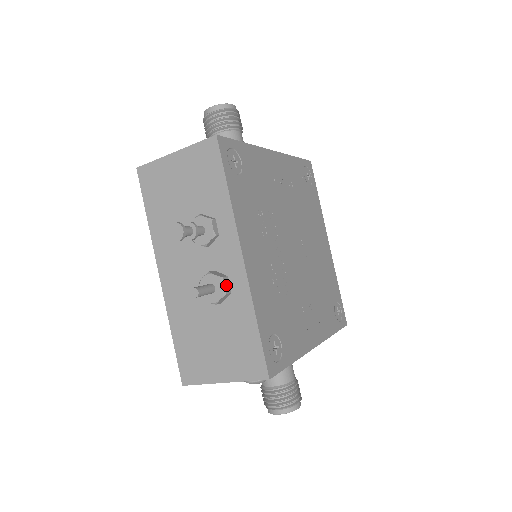
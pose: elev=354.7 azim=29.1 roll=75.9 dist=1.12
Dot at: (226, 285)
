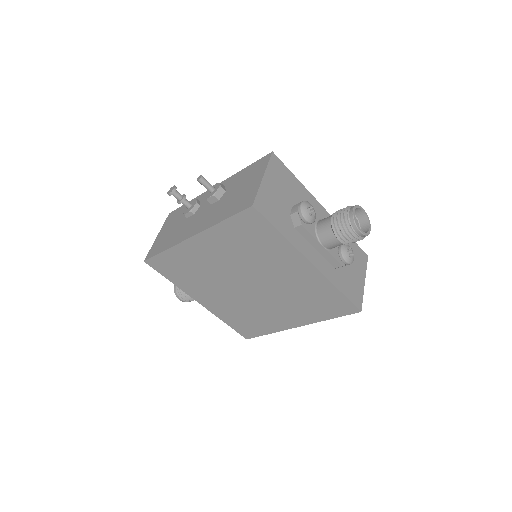
Dot at: occluded
